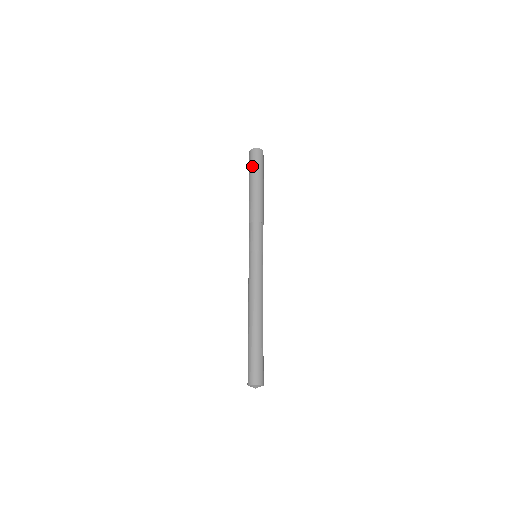
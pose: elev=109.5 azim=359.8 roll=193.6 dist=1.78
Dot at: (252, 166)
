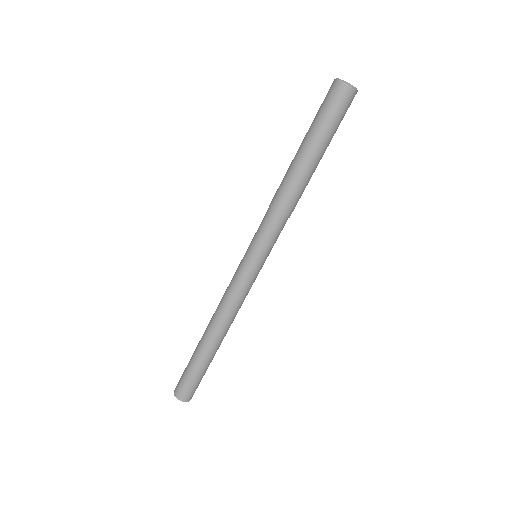
Dot at: (328, 118)
